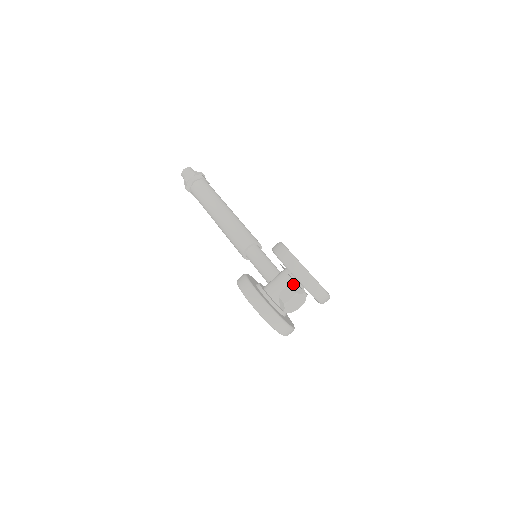
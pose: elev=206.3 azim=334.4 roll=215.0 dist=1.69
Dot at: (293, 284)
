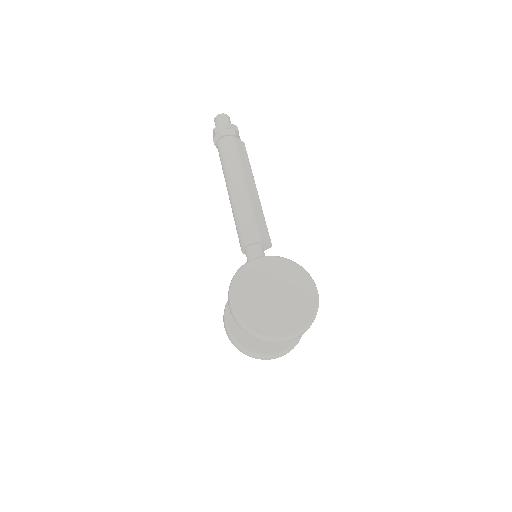
Dot at: occluded
